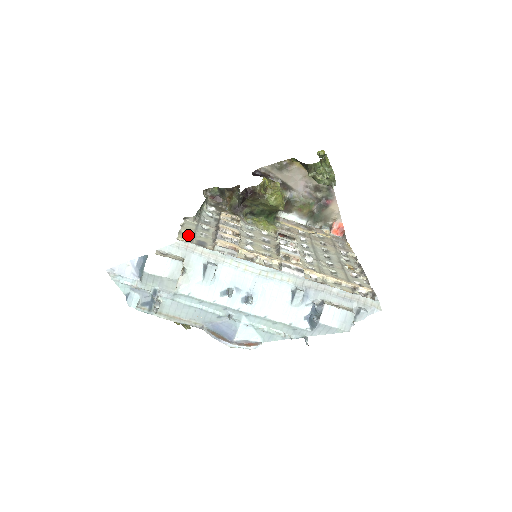
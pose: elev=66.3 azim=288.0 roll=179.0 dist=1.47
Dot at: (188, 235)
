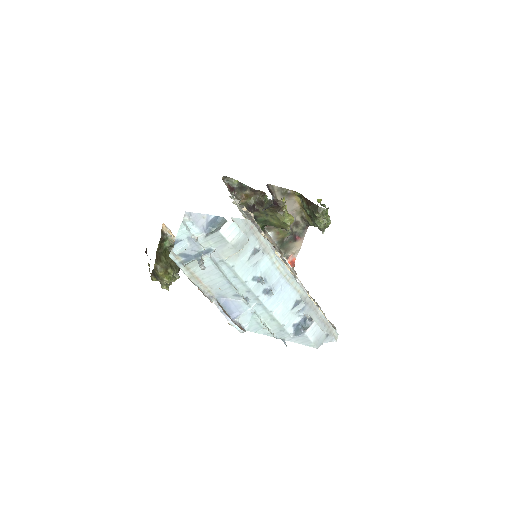
Dot at: occluded
